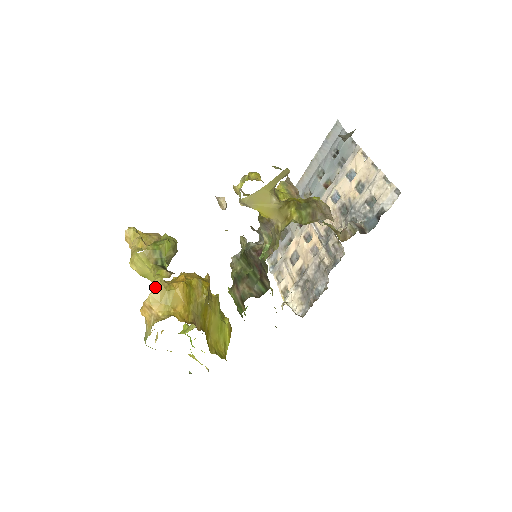
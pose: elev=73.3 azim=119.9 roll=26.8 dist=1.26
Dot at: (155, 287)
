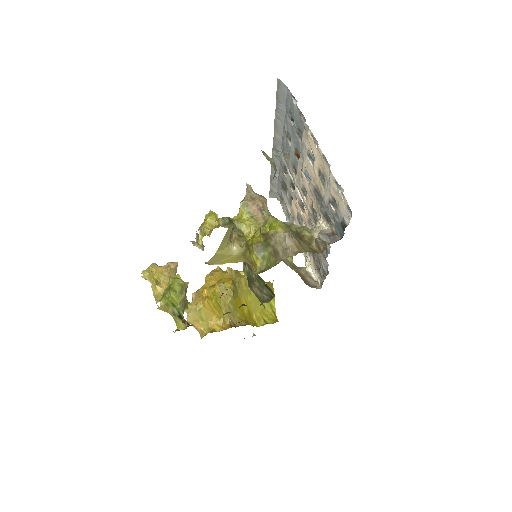
Dot at: (187, 313)
